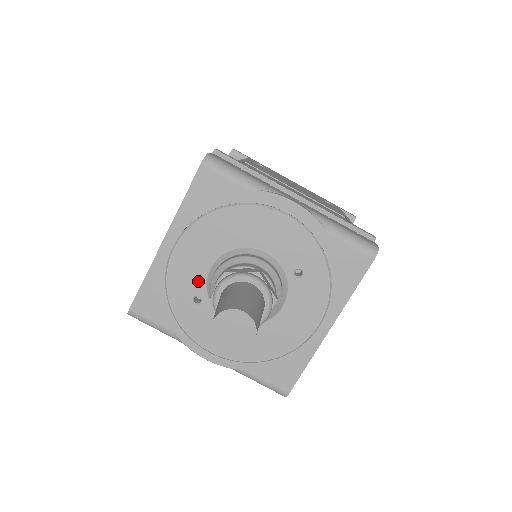
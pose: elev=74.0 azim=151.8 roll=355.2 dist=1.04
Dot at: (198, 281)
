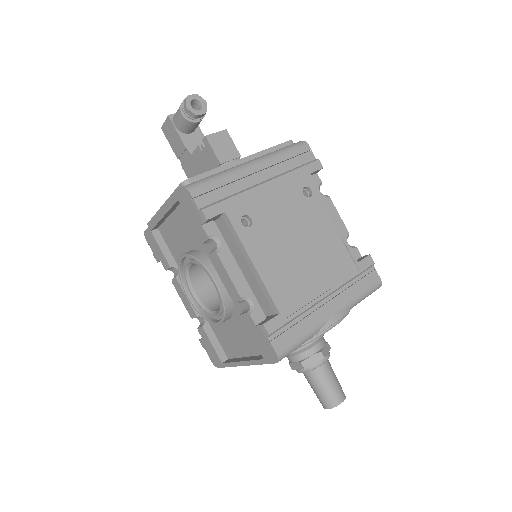
Dot at: occluded
